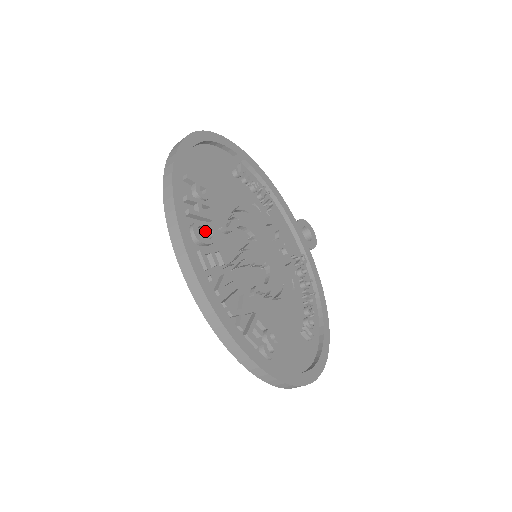
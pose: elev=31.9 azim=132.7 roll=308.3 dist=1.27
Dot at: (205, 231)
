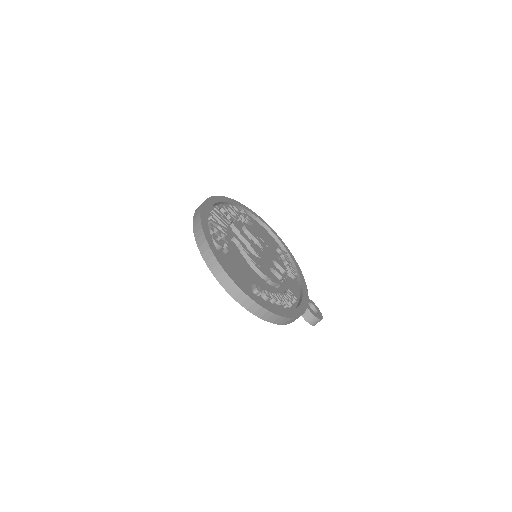
Dot at: occluded
